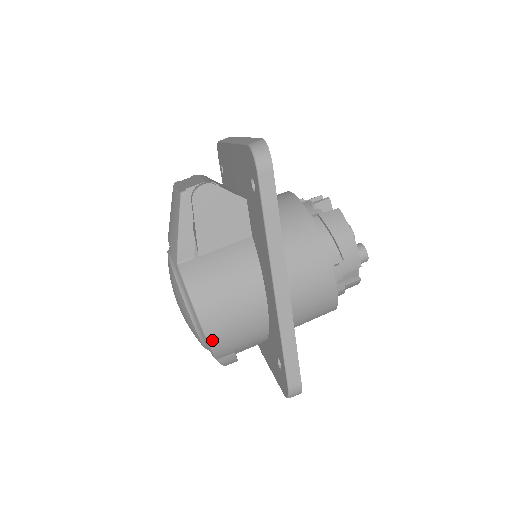
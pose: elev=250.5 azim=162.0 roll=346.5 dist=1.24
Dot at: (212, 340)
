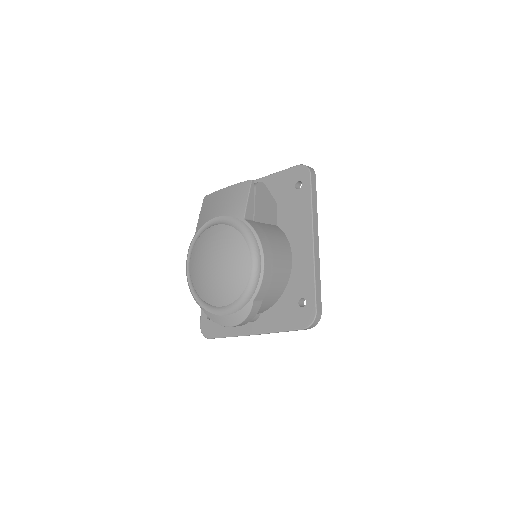
Dot at: (265, 273)
